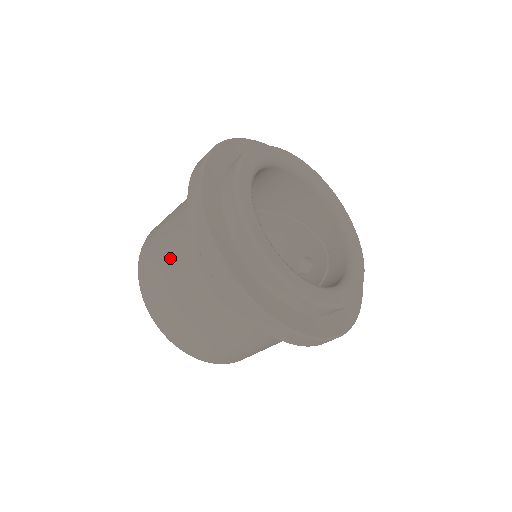
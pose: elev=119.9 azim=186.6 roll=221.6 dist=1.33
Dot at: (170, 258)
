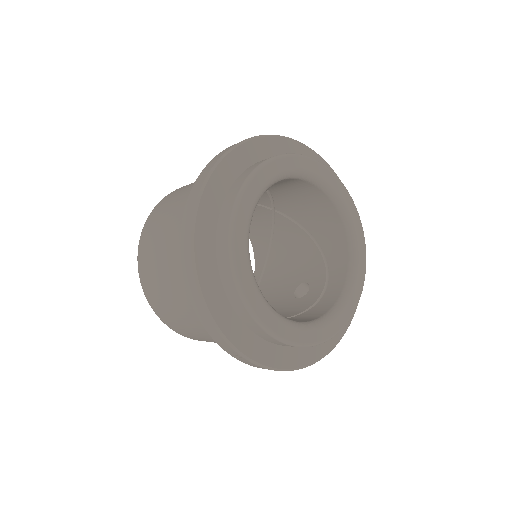
Dot at: (171, 216)
